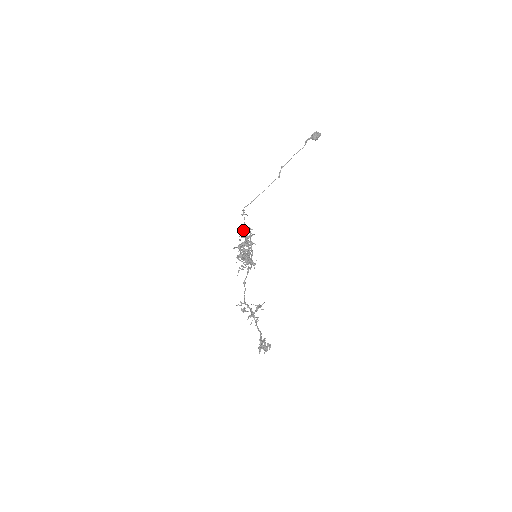
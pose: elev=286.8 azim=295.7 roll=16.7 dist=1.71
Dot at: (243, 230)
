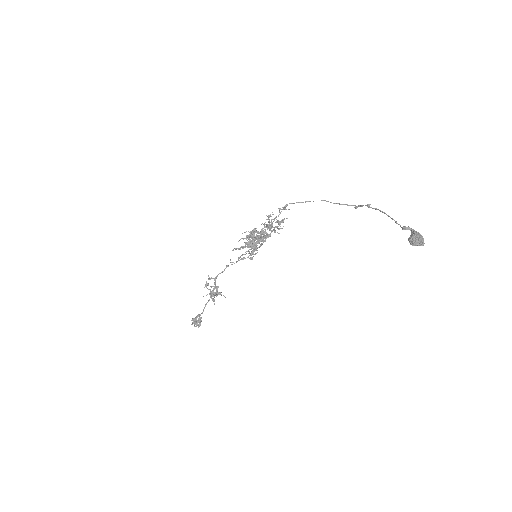
Dot at: occluded
